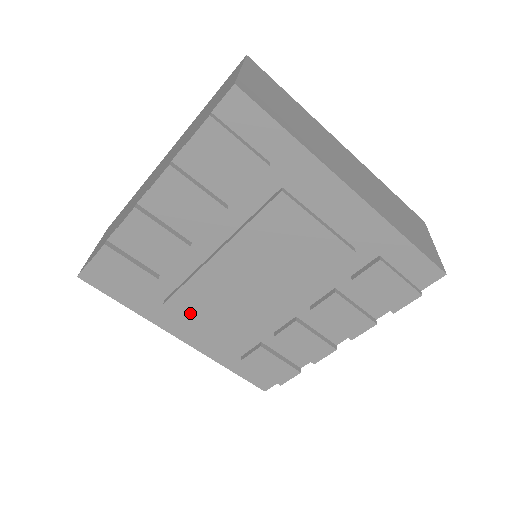
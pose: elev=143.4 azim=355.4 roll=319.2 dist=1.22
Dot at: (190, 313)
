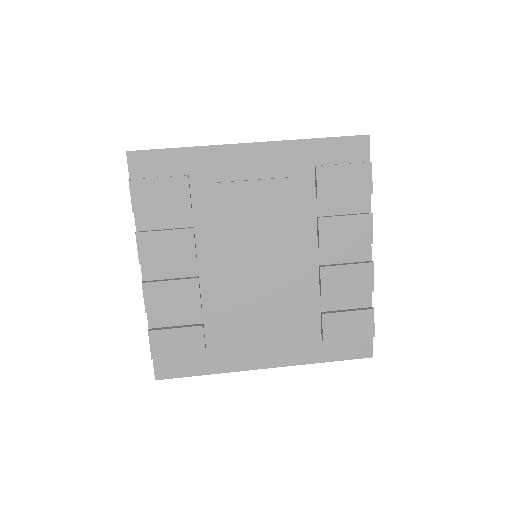
Dot at: (249, 334)
